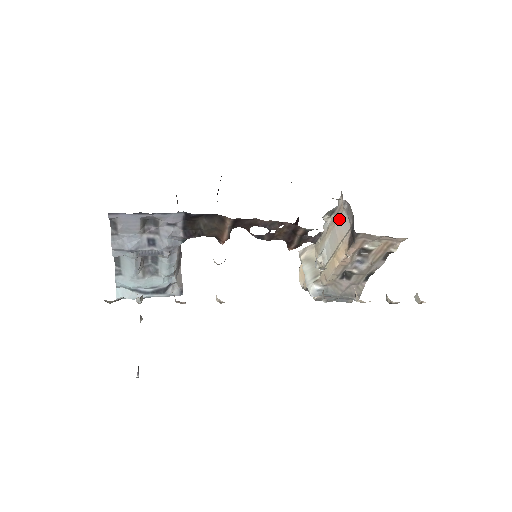
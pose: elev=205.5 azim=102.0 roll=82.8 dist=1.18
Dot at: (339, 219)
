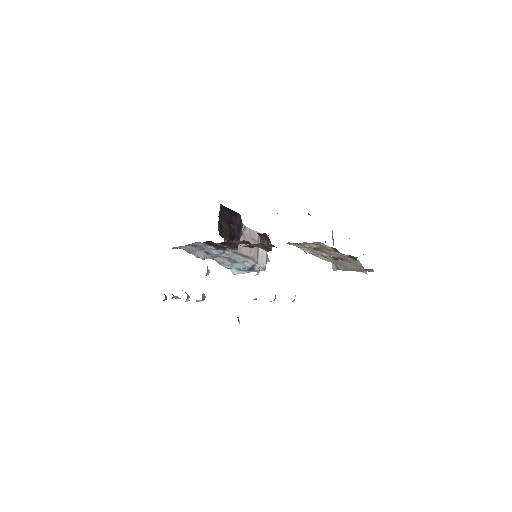
Dot at: occluded
